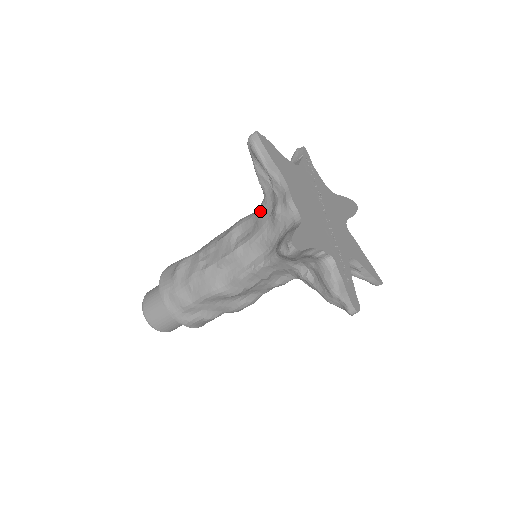
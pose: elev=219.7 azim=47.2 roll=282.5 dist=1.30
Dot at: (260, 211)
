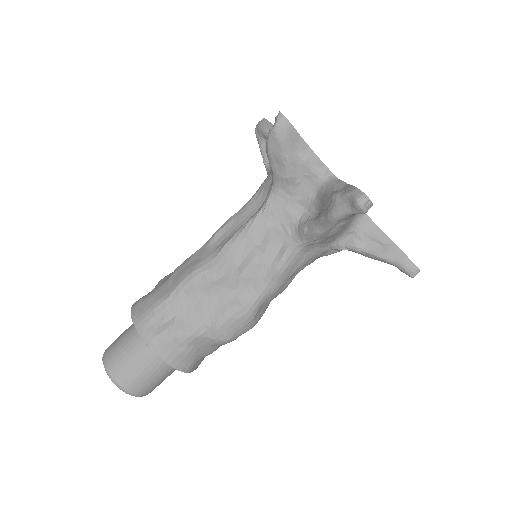
Dot at: occluded
